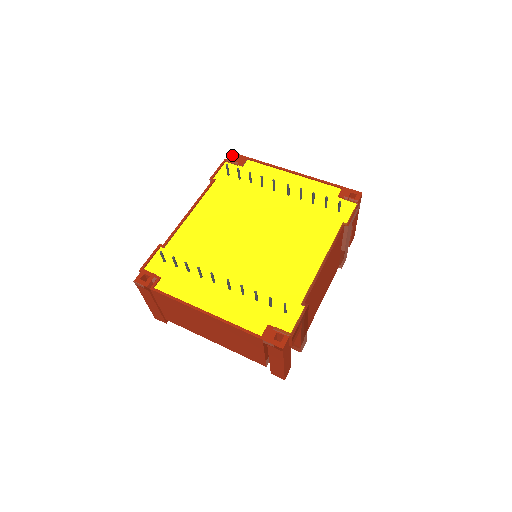
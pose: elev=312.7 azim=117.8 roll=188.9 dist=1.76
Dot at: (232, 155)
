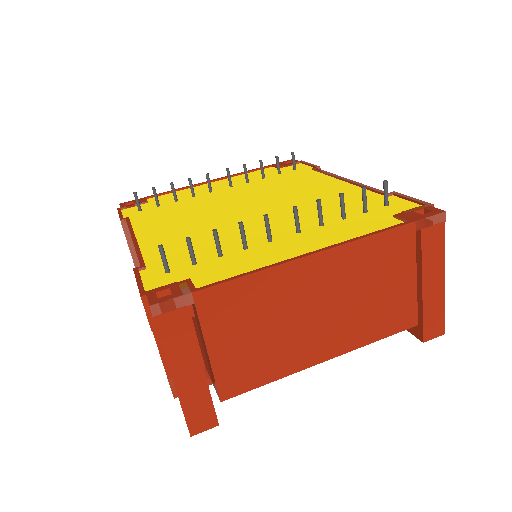
Dot at: (122, 204)
